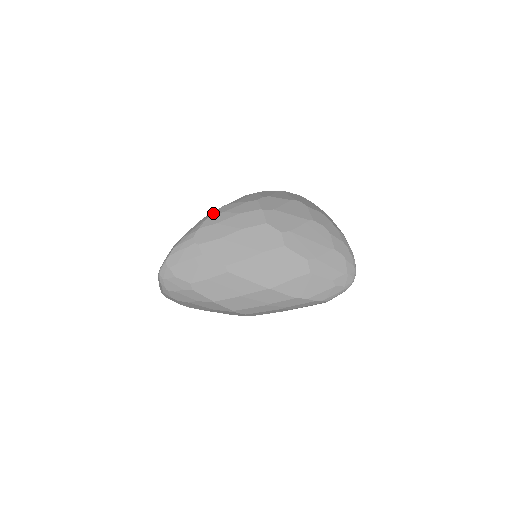
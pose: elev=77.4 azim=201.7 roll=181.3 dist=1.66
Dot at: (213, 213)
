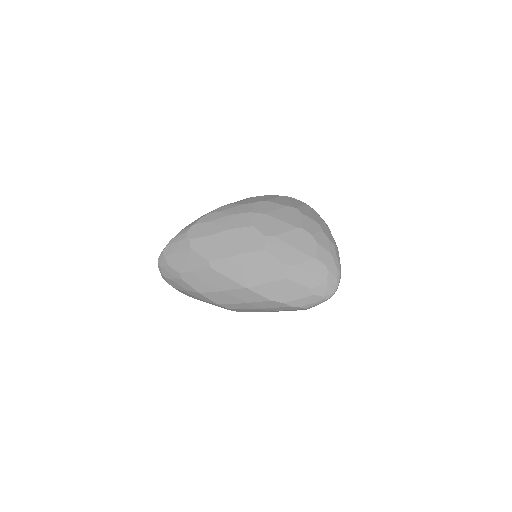
Dot at: (210, 212)
